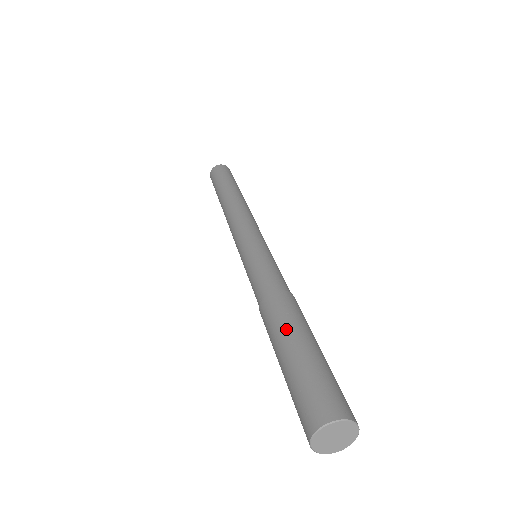
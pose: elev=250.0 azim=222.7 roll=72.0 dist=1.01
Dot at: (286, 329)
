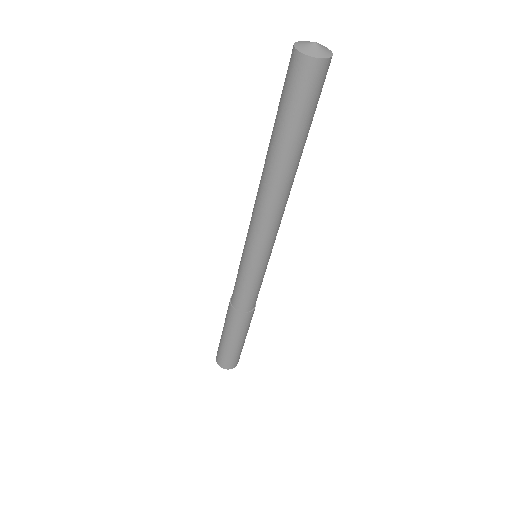
Dot at: (243, 335)
